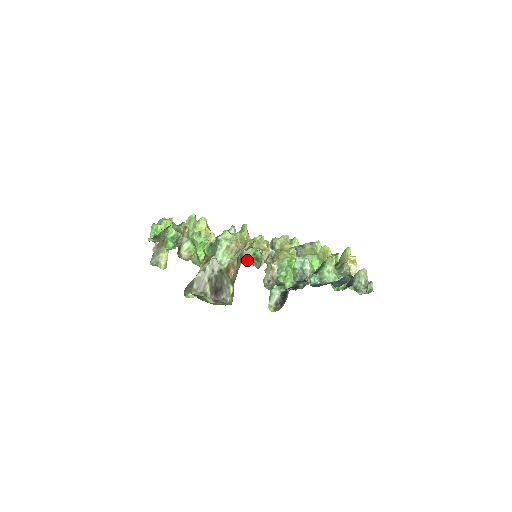
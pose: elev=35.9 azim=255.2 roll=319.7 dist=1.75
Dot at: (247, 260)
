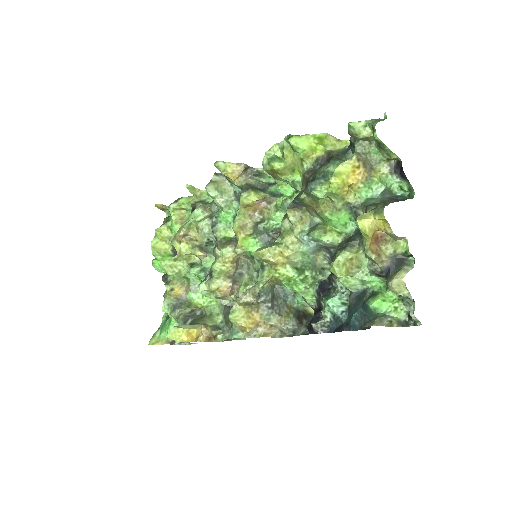
Dot at: (251, 270)
